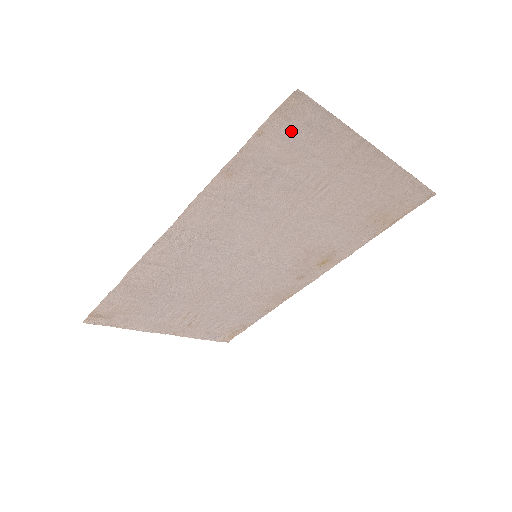
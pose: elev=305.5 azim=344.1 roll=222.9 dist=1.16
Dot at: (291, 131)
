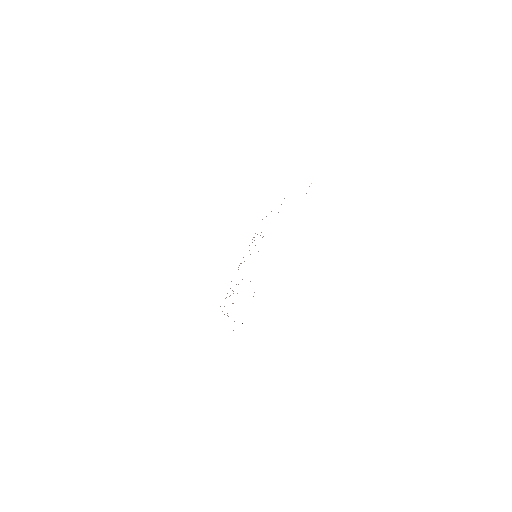
Dot at: occluded
